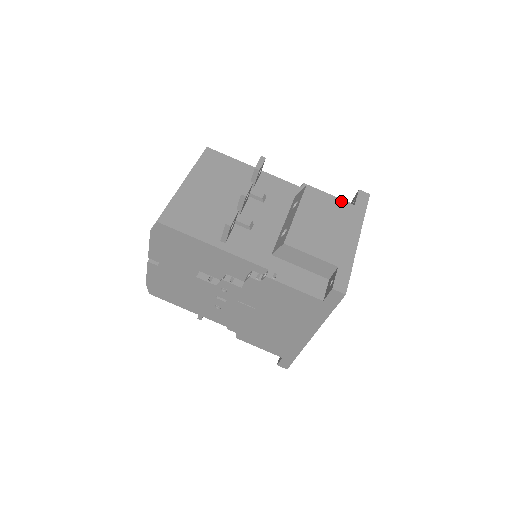
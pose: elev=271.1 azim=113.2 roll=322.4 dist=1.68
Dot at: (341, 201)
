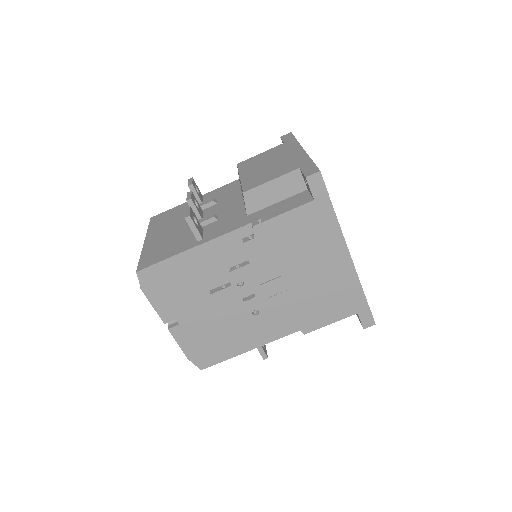
Dot at: (271, 149)
